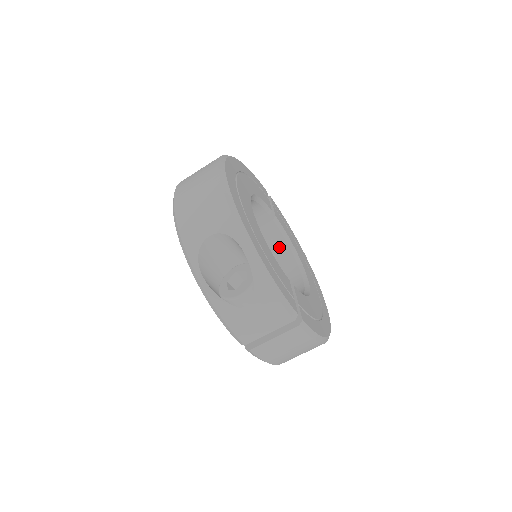
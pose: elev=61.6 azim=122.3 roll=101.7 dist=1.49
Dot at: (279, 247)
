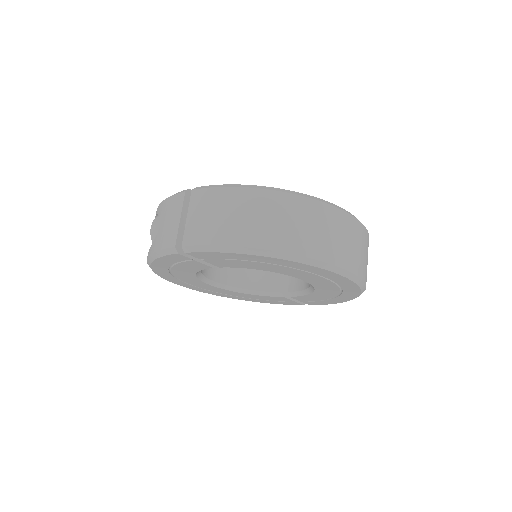
Dot at: occluded
